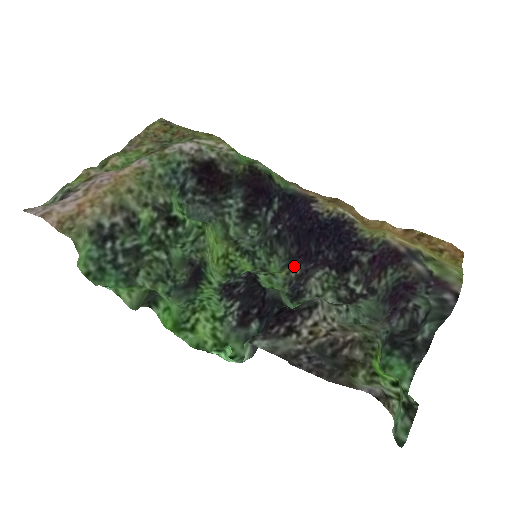
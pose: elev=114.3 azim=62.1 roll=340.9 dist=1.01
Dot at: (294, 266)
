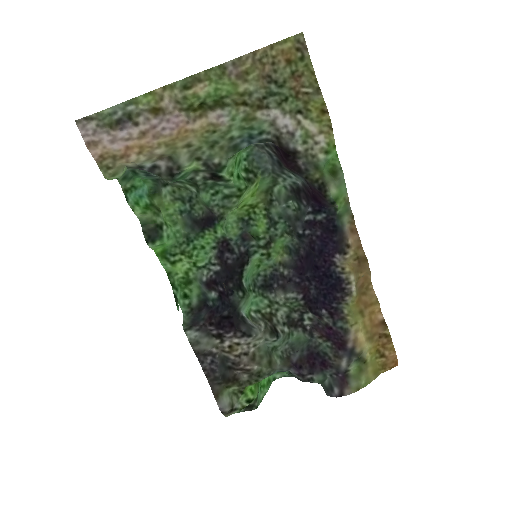
Dot at: (289, 264)
